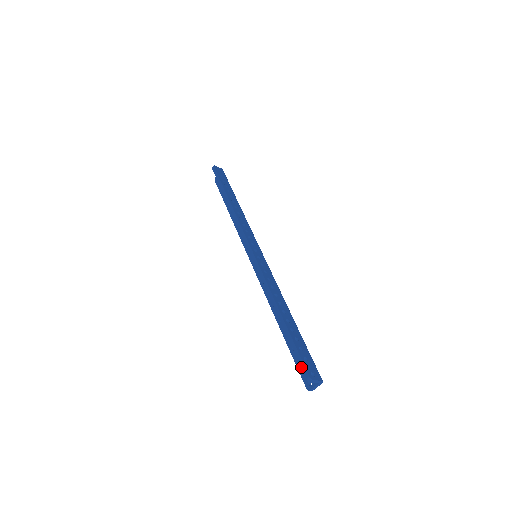
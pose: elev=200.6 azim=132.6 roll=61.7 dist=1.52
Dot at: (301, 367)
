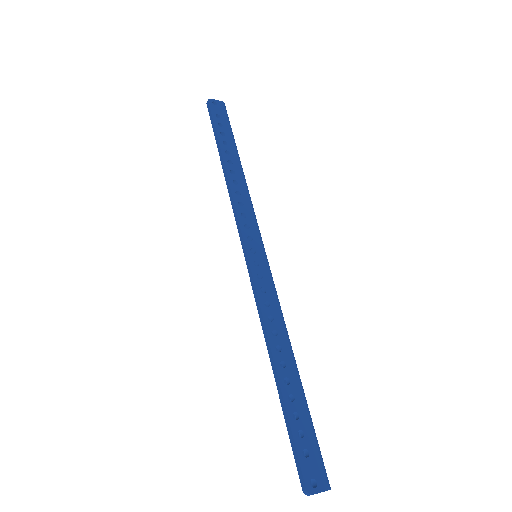
Dot at: (297, 468)
